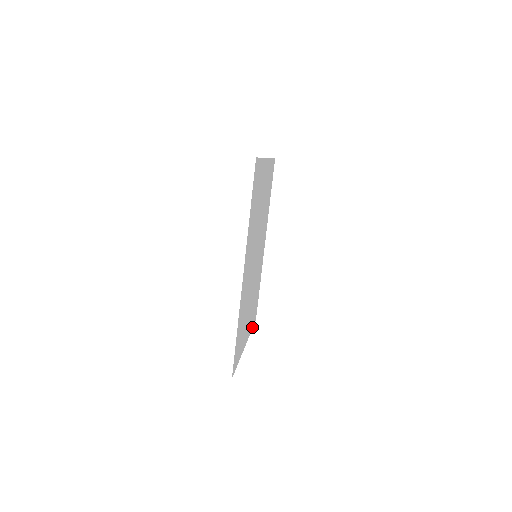
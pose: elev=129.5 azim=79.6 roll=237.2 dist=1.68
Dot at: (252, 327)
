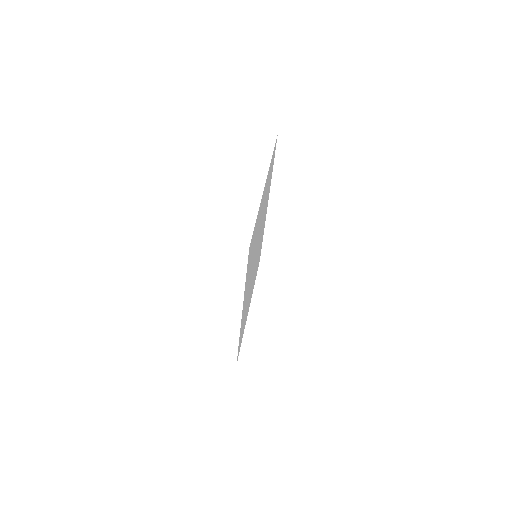
Dot at: occluded
